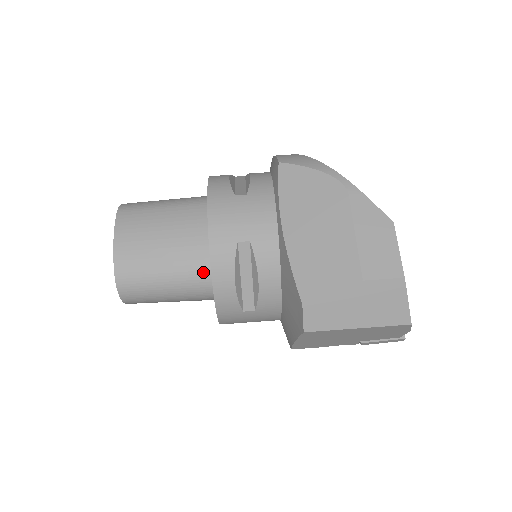
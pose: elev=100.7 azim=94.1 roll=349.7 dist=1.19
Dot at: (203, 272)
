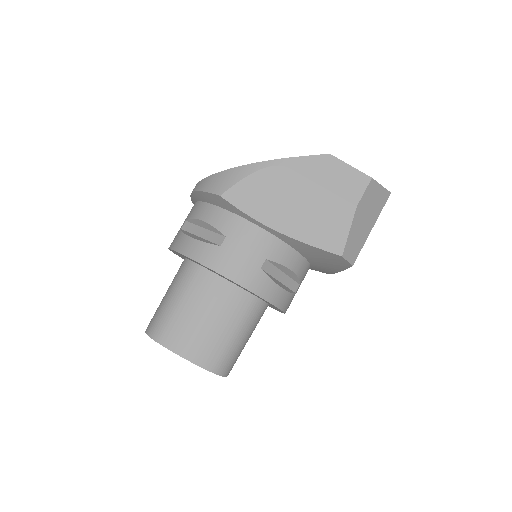
Dot at: (254, 305)
